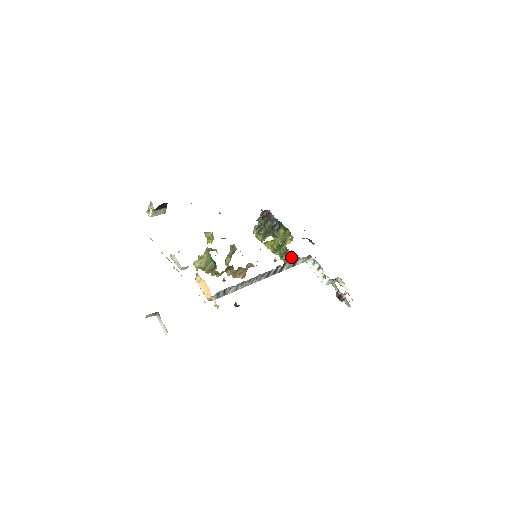
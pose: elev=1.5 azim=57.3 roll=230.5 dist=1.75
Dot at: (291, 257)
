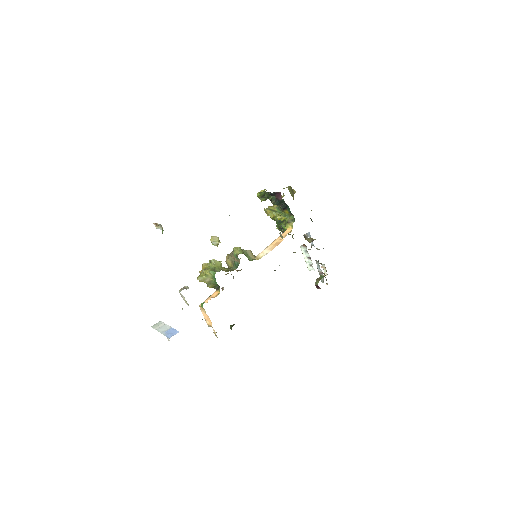
Dot at: occluded
